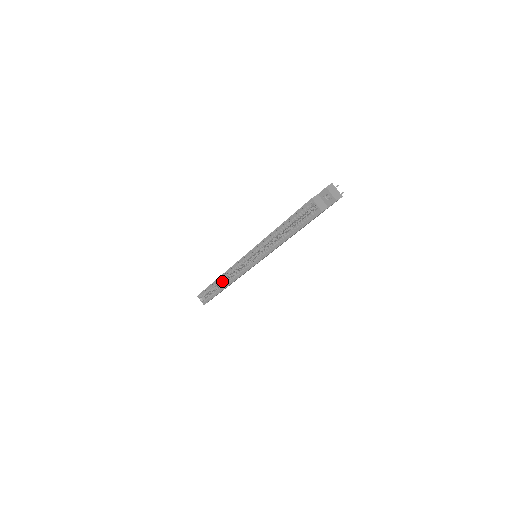
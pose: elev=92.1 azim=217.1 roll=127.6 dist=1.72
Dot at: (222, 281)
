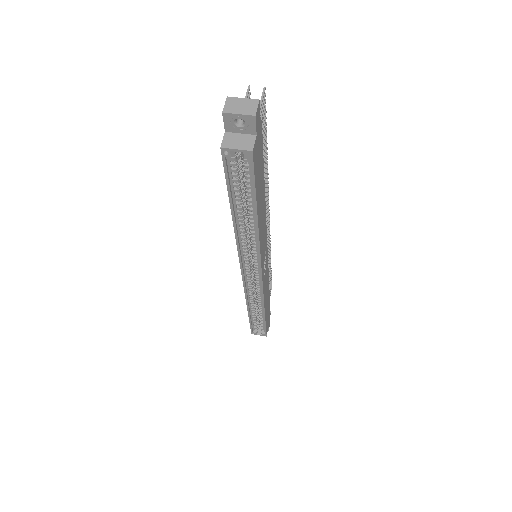
Dot at: (255, 306)
